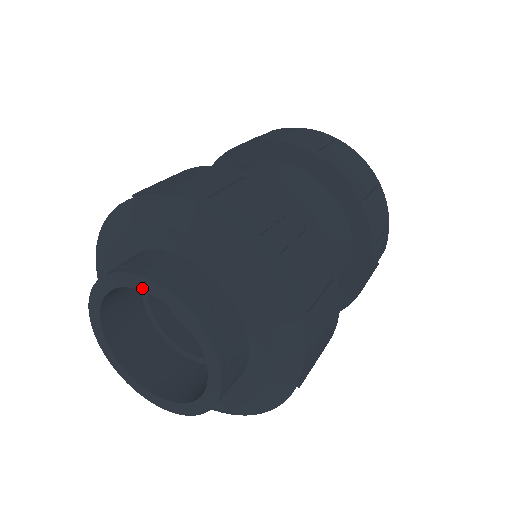
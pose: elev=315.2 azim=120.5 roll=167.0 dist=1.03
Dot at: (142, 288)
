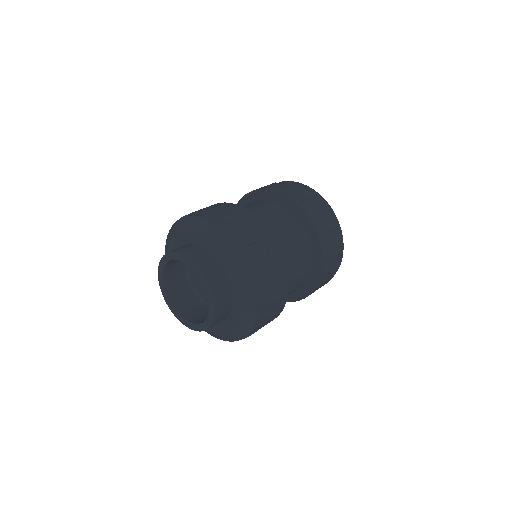
Dot at: (205, 287)
